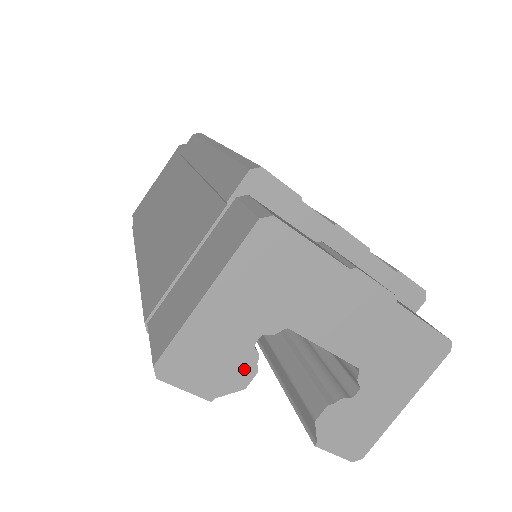
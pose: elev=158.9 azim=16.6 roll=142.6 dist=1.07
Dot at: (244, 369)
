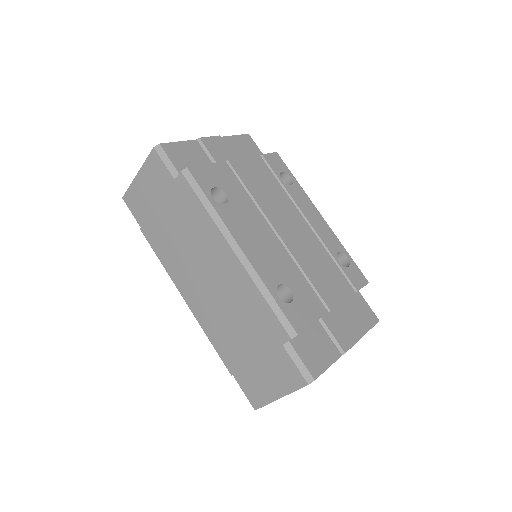
Dot at: occluded
